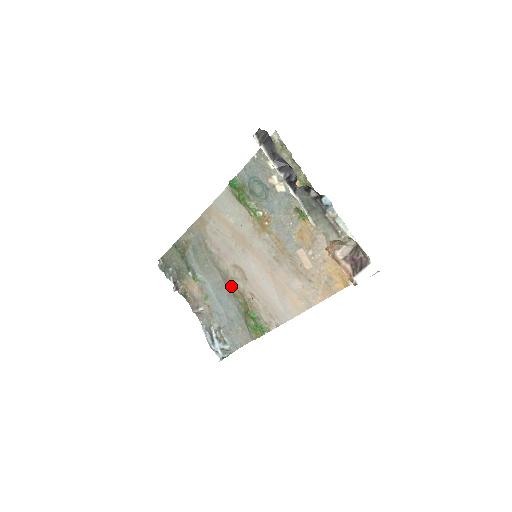
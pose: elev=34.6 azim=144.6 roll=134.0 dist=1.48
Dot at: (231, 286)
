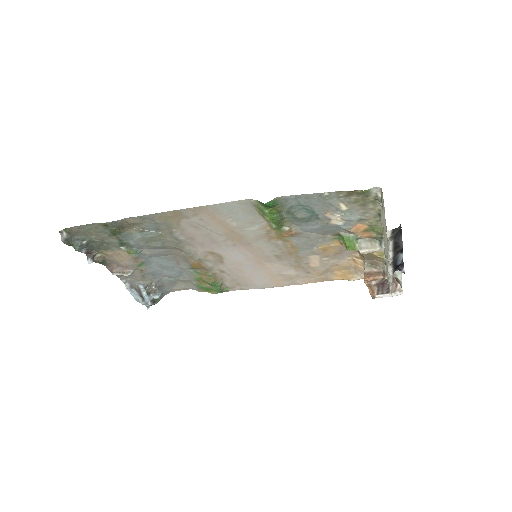
Dot at: (193, 263)
